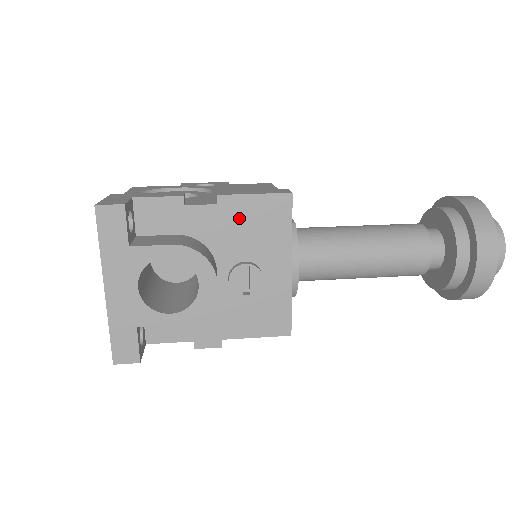
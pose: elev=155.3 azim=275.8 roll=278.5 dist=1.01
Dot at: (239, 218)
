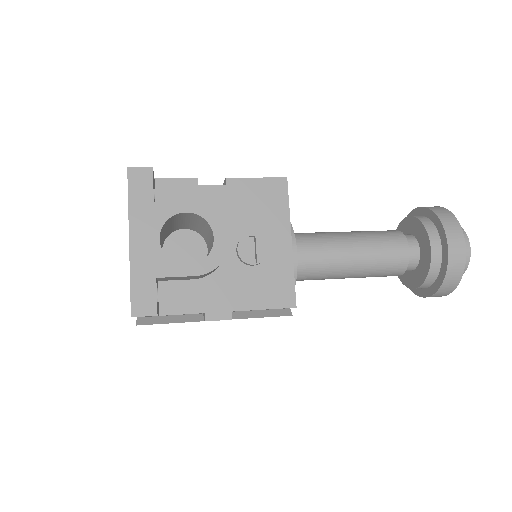
Dot at: (244, 197)
